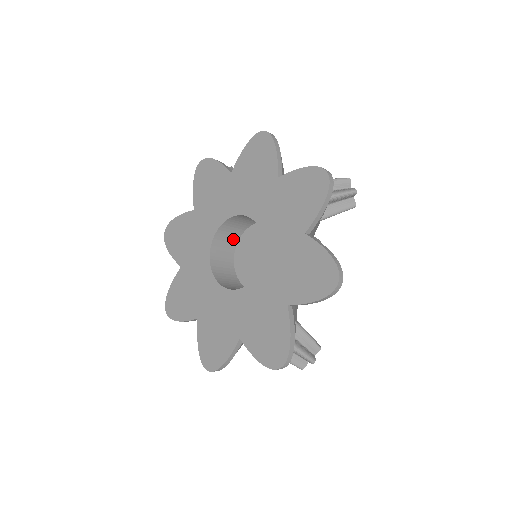
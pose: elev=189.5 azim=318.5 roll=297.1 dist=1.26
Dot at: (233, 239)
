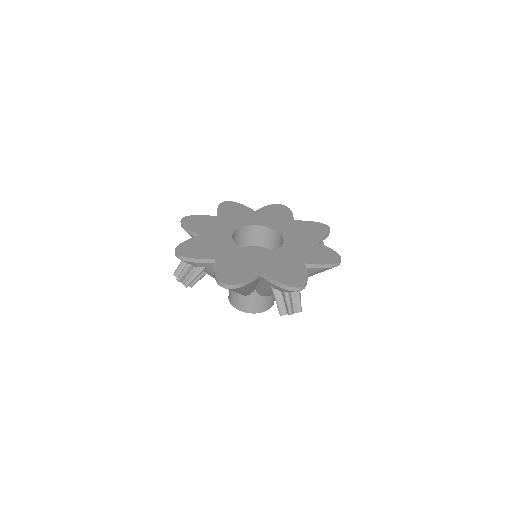
Dot at: occluded
